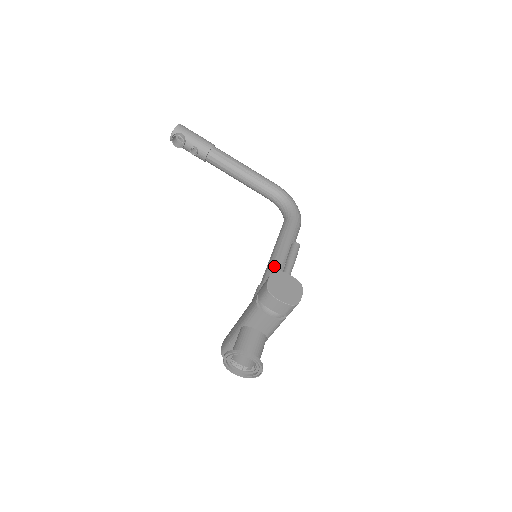
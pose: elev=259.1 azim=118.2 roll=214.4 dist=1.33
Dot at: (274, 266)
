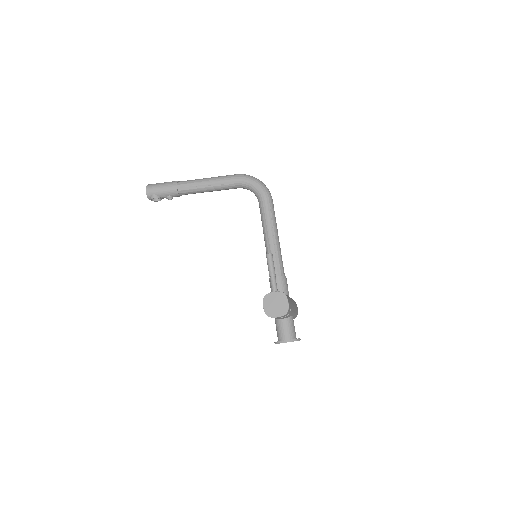
Dot at: occluded
